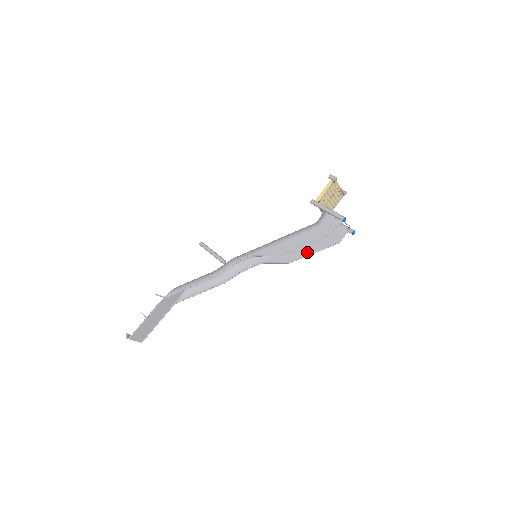
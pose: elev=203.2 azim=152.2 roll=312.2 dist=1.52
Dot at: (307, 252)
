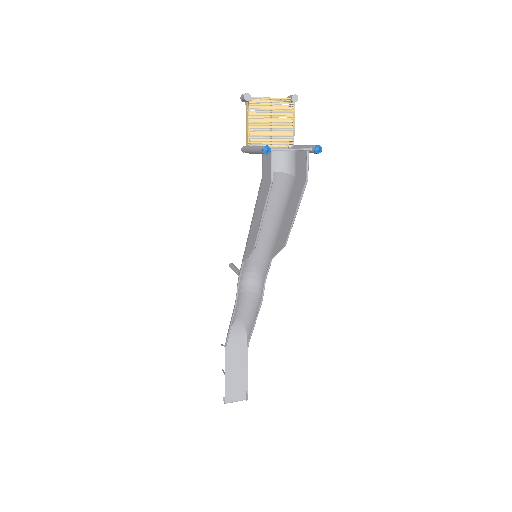
Dot at: (291, 217)
